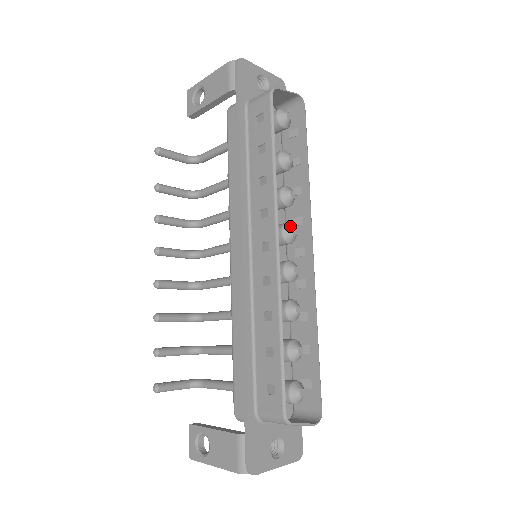
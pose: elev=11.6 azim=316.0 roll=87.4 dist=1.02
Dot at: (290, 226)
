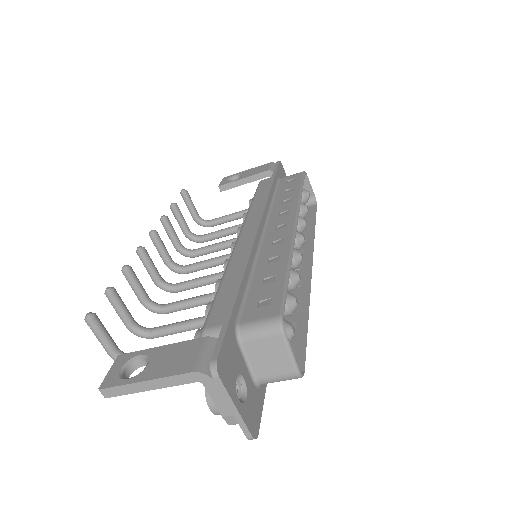
Dot at: (301, 234)
